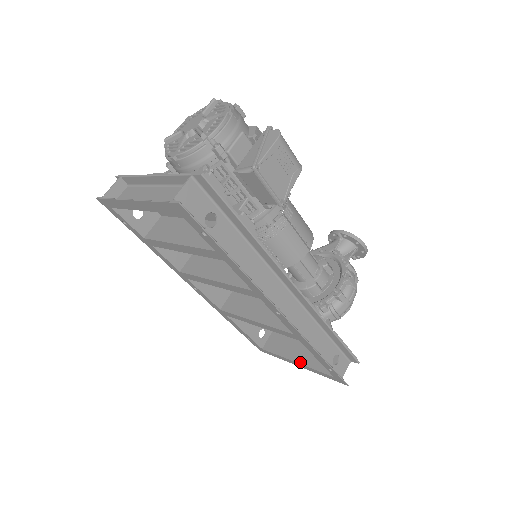
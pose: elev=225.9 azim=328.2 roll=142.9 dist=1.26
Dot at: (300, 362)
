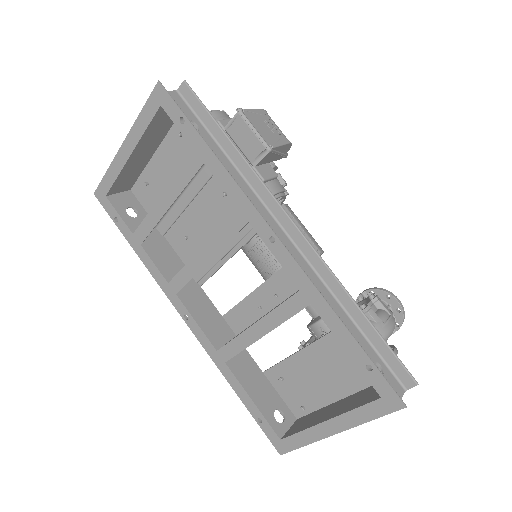
Dot at: (332, 416)
